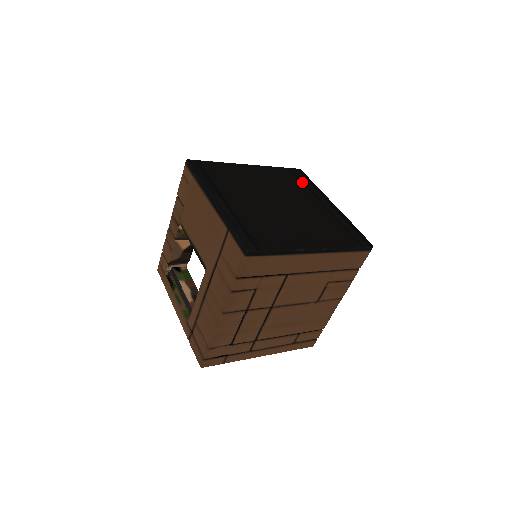
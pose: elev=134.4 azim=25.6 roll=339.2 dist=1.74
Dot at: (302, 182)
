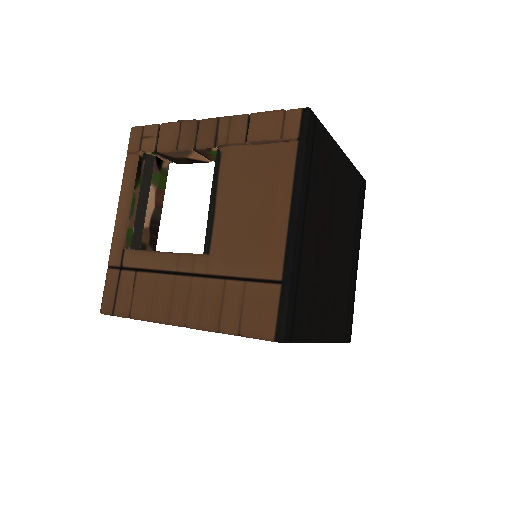
Dot at: (358, 209)
